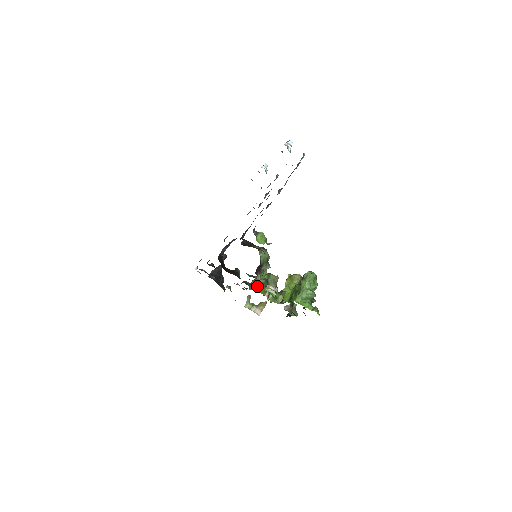
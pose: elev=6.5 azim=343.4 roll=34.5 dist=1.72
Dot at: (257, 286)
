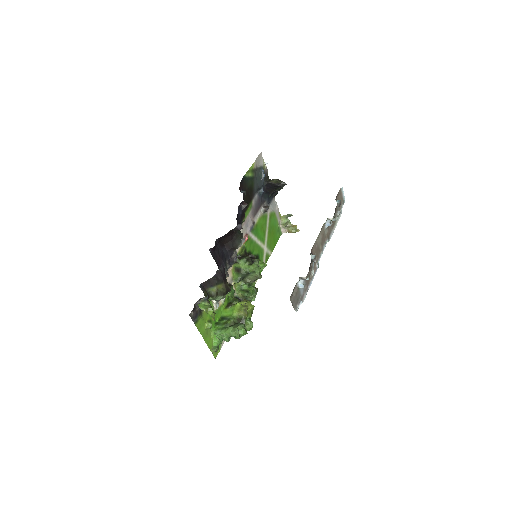
Dot at: (238, 269)
